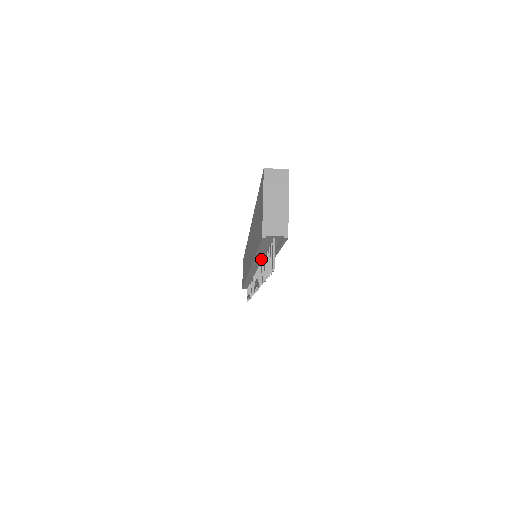
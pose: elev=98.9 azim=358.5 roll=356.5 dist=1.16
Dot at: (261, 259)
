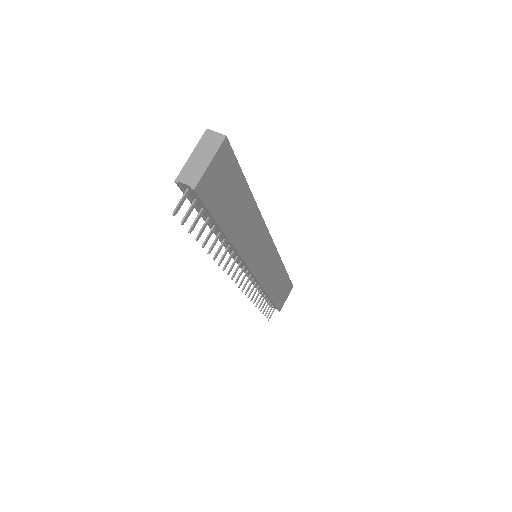
Dot at: (222, 236)
